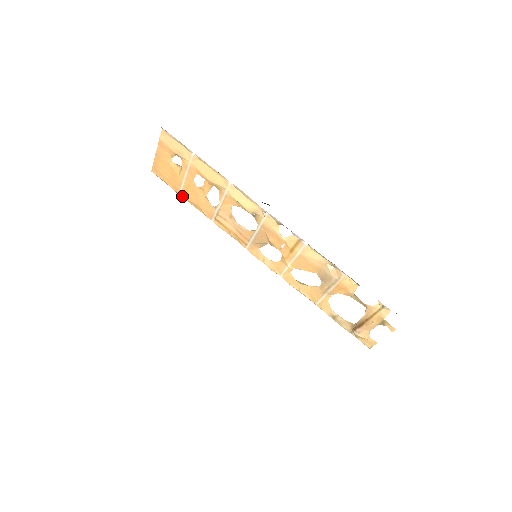
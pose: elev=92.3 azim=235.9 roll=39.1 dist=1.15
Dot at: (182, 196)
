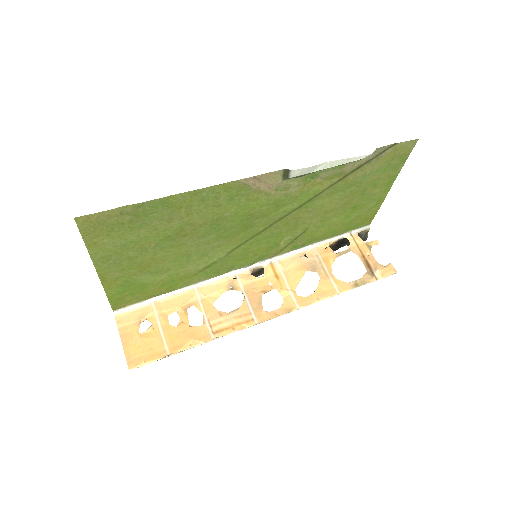
Dot at: (172, 353)
